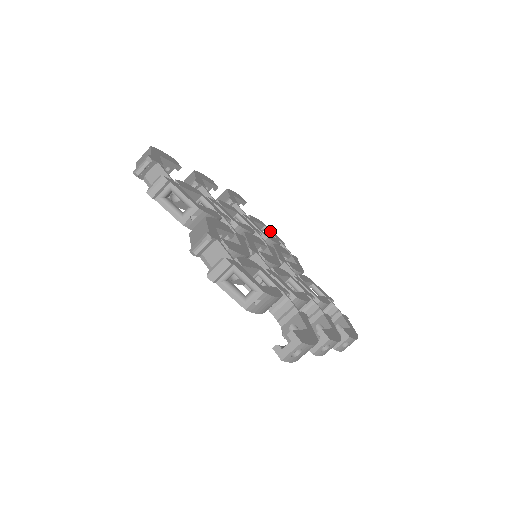
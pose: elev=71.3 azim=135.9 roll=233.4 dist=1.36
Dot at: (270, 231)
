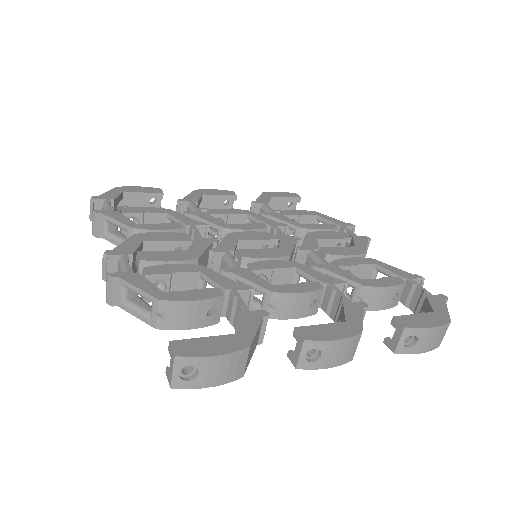
Dot at: (324, 218)
